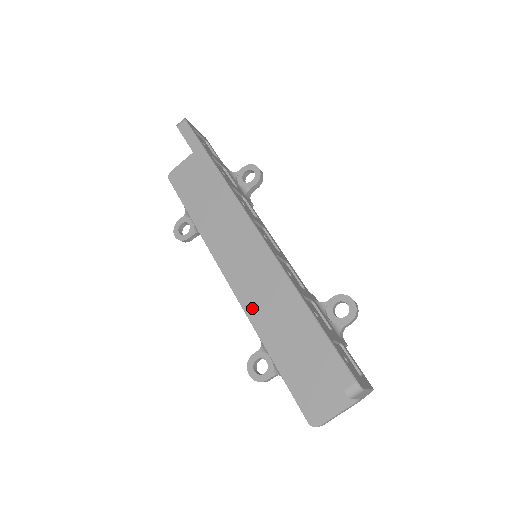
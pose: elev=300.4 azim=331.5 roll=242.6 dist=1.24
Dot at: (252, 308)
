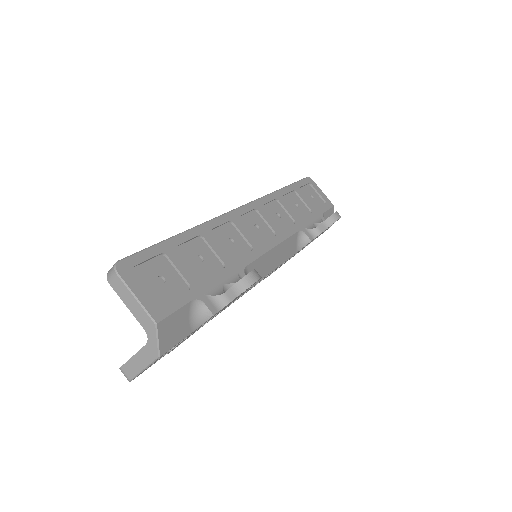
Dot at: occluded
